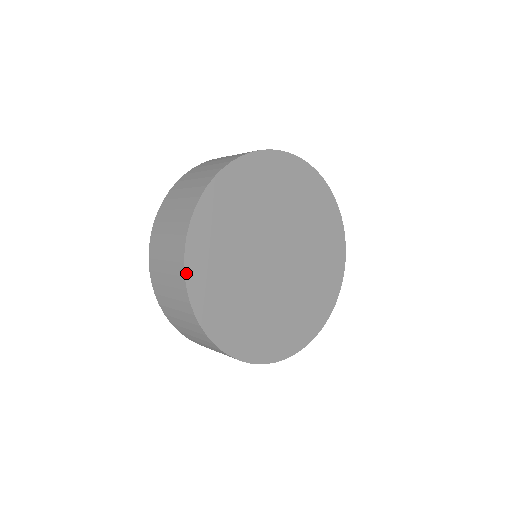
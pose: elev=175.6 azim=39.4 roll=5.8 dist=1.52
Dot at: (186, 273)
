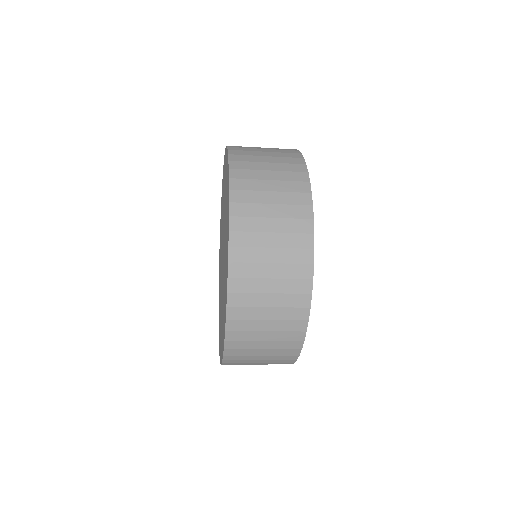
Dot at: (313, 260)
